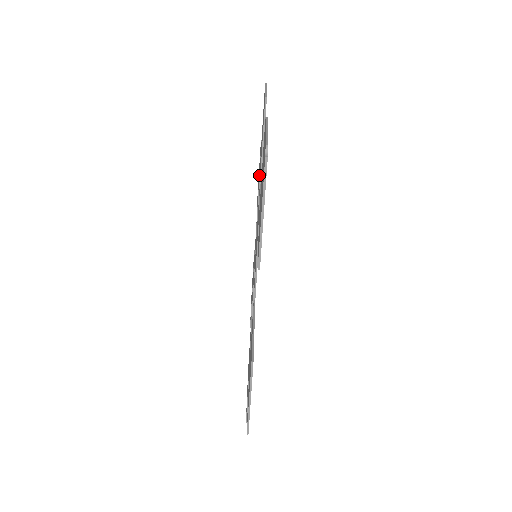
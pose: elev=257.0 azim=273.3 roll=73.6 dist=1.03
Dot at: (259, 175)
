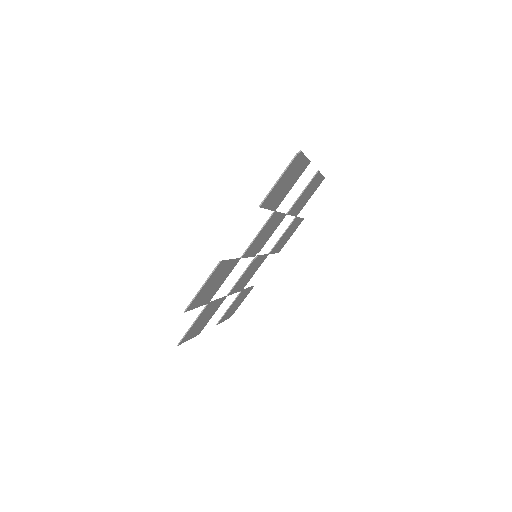
Dot at: (289, 225)
